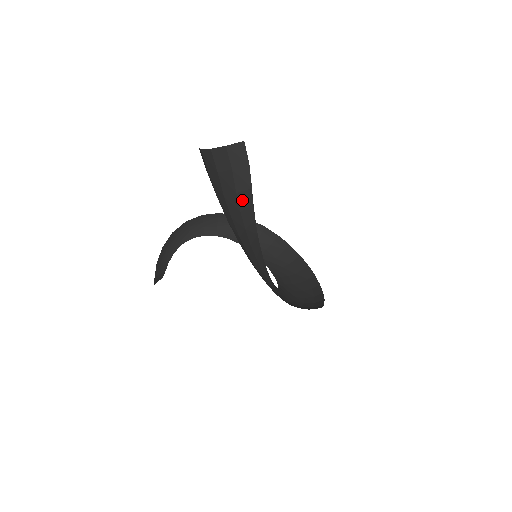
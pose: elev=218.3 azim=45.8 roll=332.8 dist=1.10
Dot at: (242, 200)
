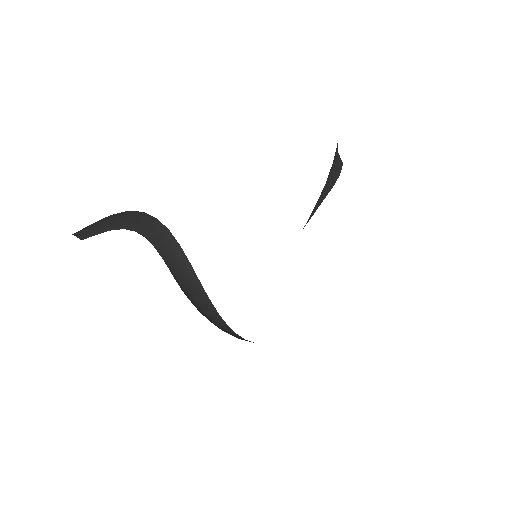
Dot at: (327, 184)
